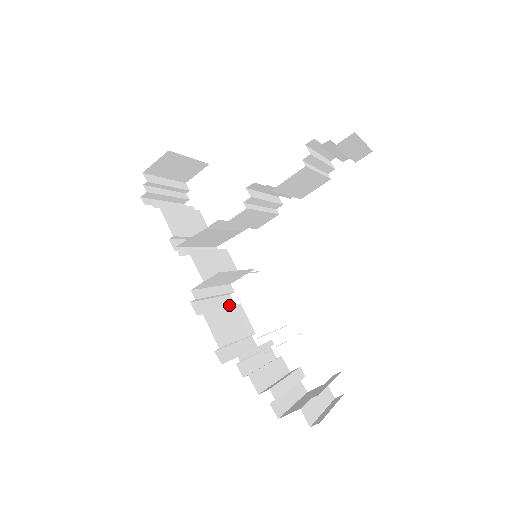
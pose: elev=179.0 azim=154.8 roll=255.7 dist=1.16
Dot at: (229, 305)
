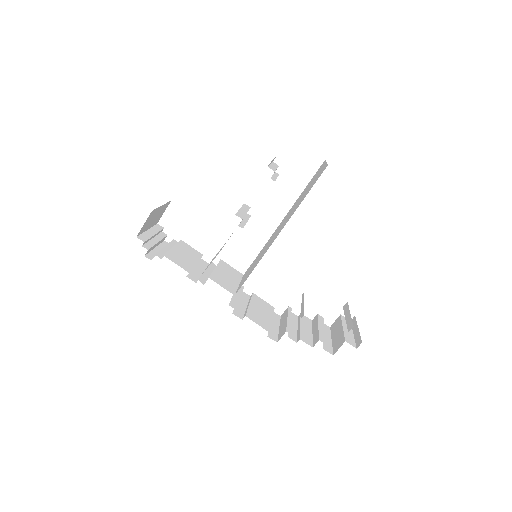
Dot at: (247, 299)
